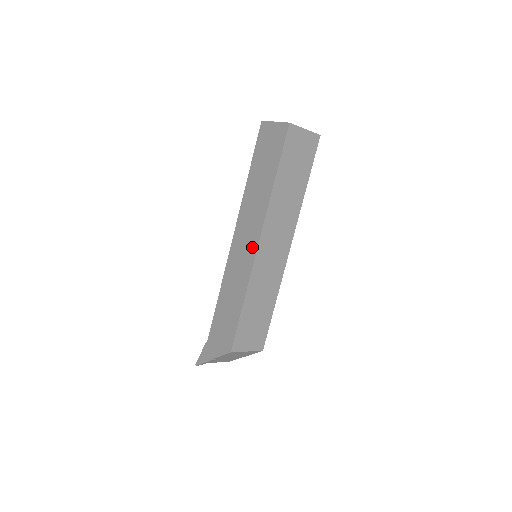
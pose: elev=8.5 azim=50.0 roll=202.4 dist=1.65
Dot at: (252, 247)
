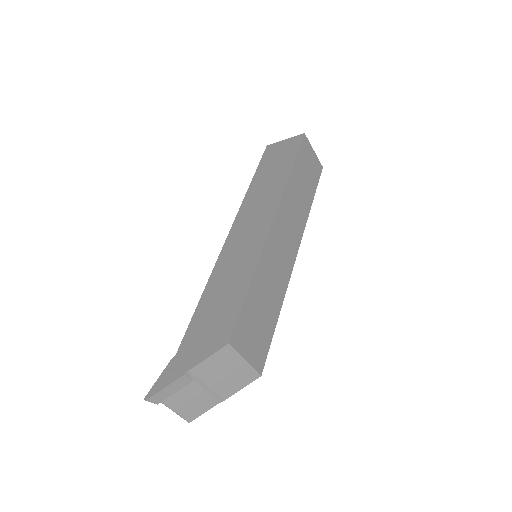
Dot at: (263, 225)
